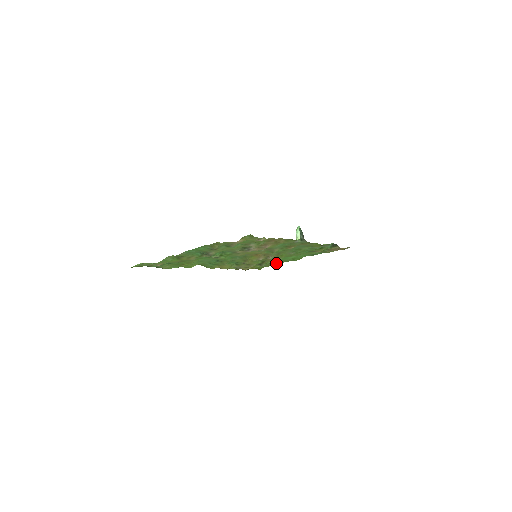
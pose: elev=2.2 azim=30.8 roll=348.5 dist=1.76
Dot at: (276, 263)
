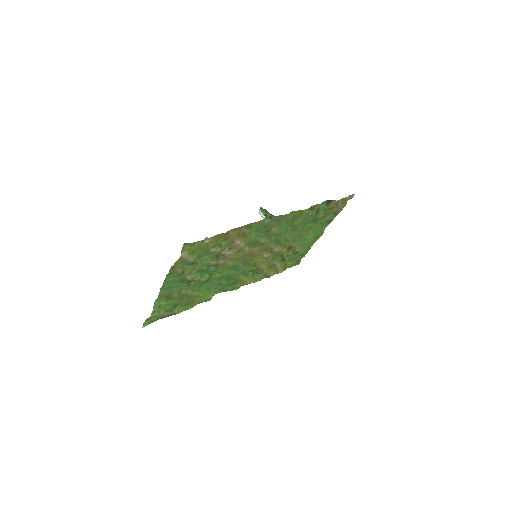
Dot at: (306, 250)
